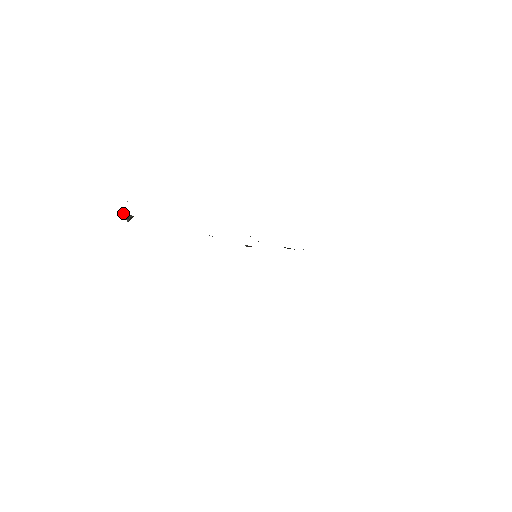
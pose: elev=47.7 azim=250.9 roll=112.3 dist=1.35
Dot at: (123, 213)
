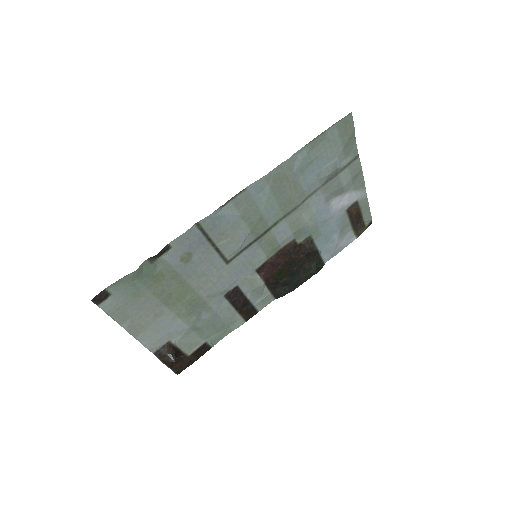
Dot at: (159, 351)
